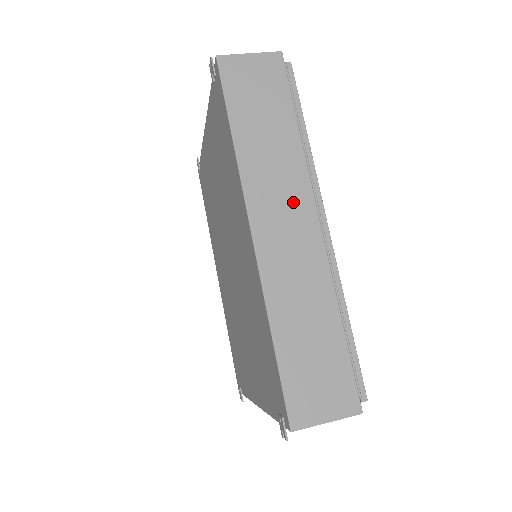
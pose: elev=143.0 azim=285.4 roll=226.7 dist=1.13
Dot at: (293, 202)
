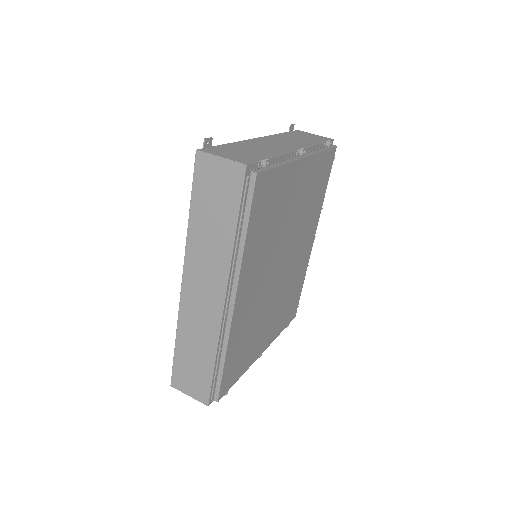
Dot at: (212, 281)
